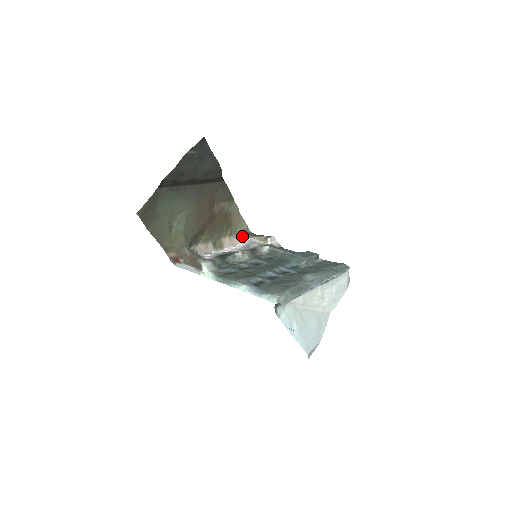
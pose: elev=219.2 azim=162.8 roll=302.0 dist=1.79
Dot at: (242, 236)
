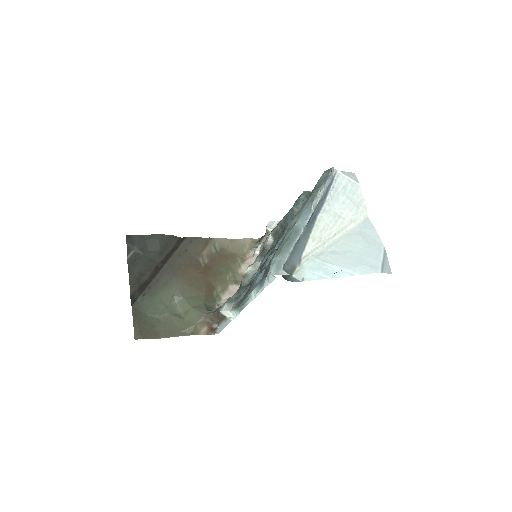
Dot at: (254, 250)
